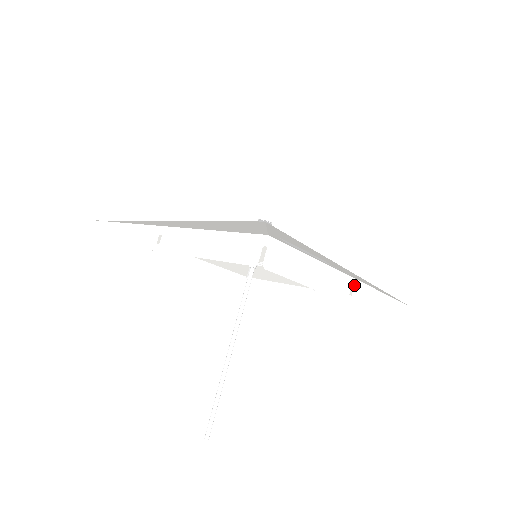
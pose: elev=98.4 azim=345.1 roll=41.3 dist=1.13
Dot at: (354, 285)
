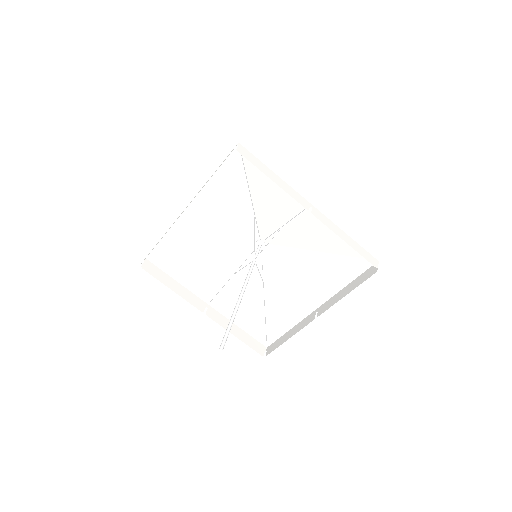
Dot at: (313, 208)
